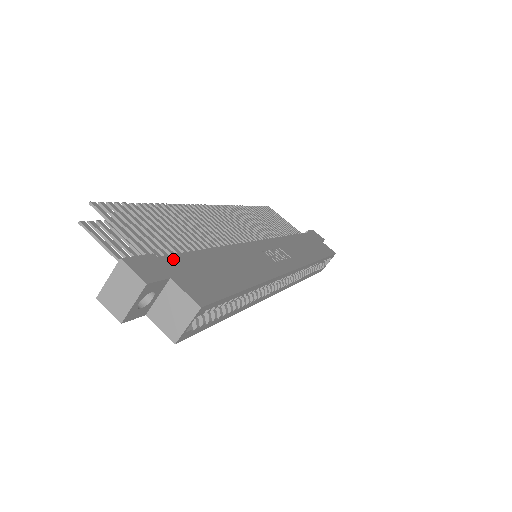
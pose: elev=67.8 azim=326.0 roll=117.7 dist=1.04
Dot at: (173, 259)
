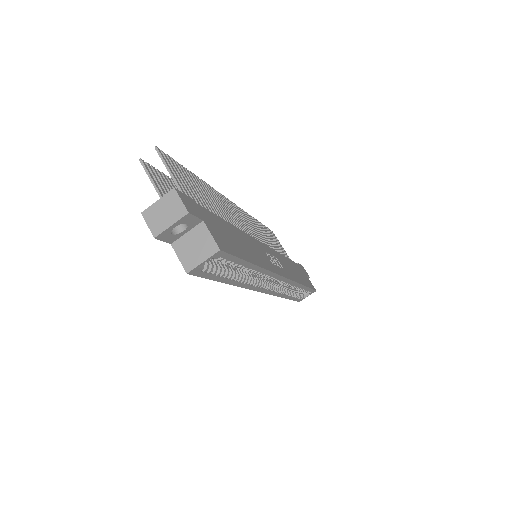
Dot at: (206, 212)
